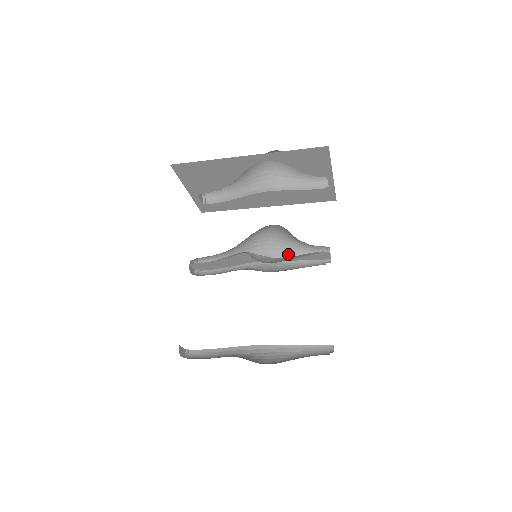
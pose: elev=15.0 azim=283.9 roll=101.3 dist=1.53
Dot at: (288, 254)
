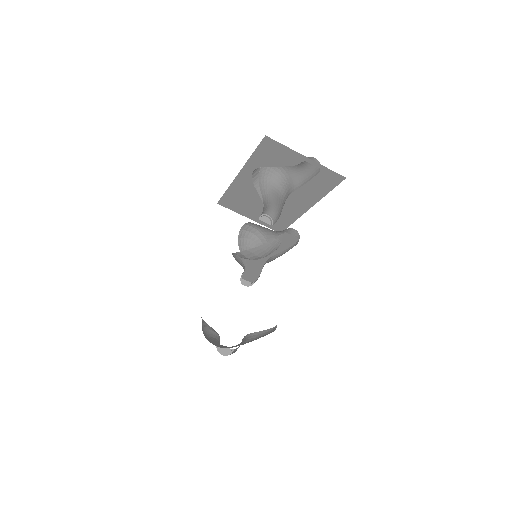
Dot at: occluded
